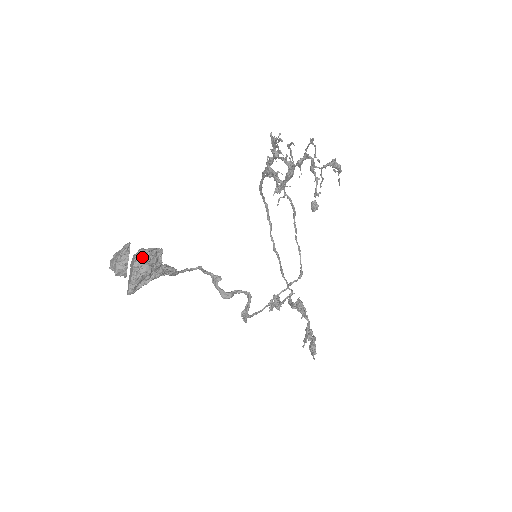
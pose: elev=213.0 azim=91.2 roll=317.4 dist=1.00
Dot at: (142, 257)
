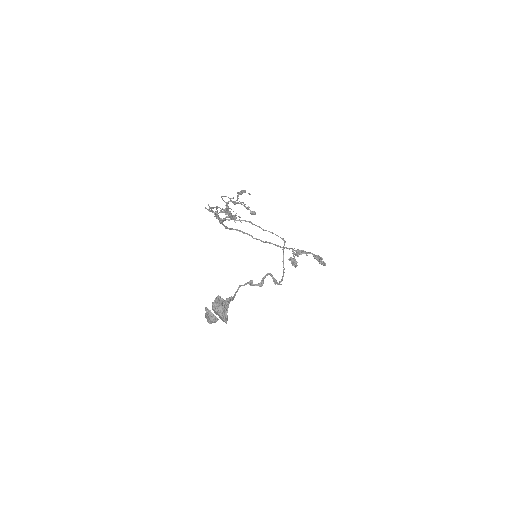
Dot at: (216, 306)
